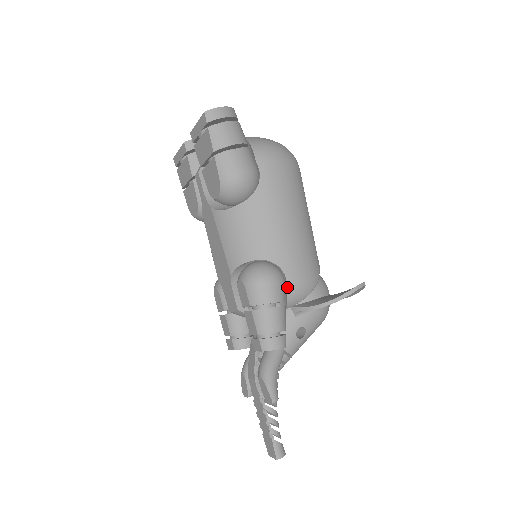
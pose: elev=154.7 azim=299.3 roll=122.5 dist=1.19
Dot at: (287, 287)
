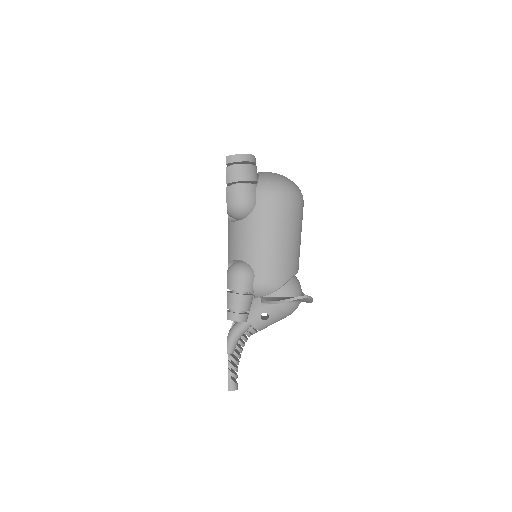
Dot at: (254, 283)
